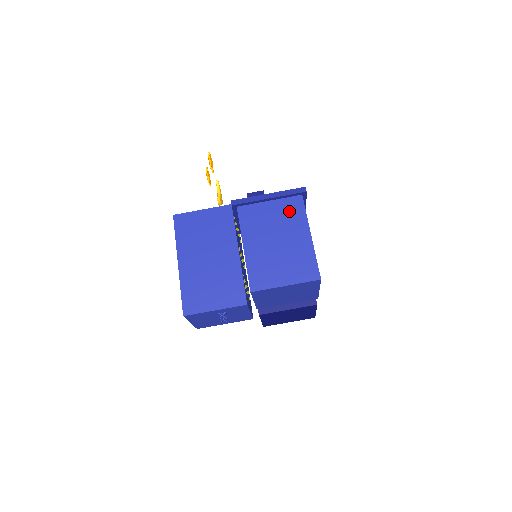
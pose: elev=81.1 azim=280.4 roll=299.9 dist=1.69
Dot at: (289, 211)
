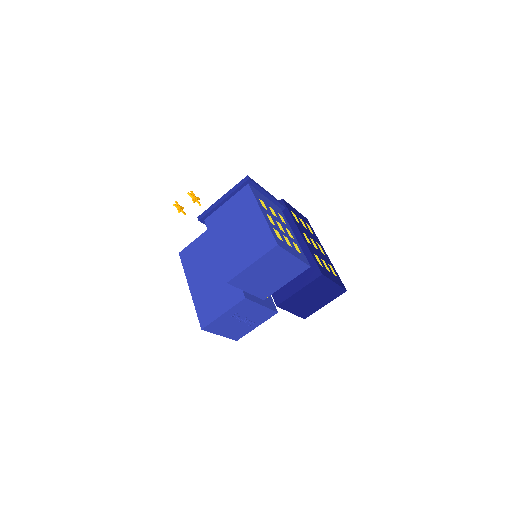
Dot at: (241, 202)
